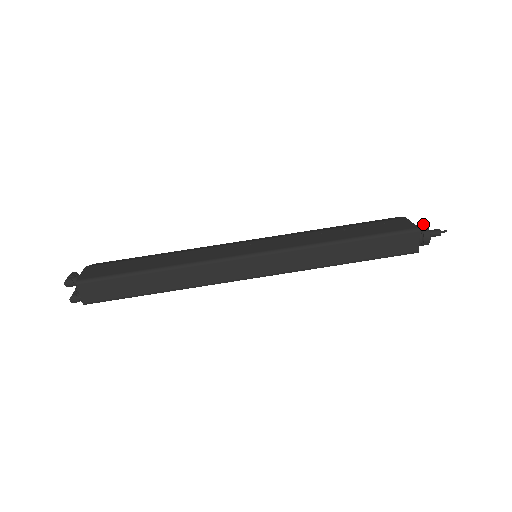
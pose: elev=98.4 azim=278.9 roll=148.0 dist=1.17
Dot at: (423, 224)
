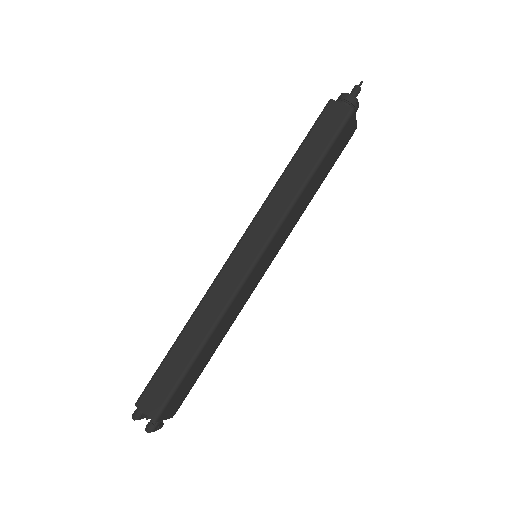
Dot at: occluded
